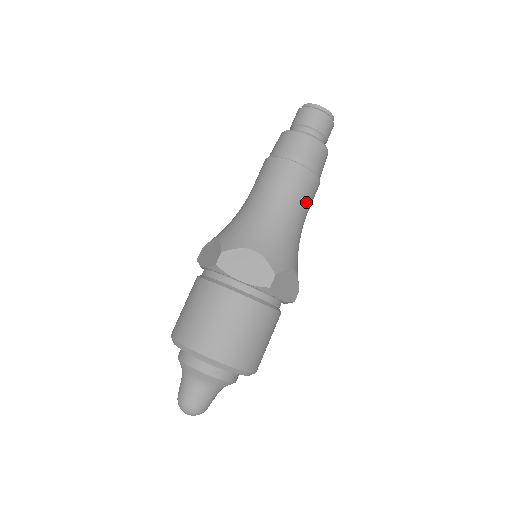
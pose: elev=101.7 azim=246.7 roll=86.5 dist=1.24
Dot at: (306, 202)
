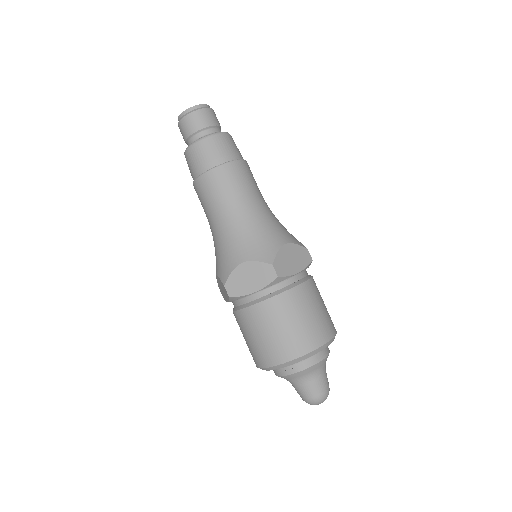
Dot at: (247, 187)
